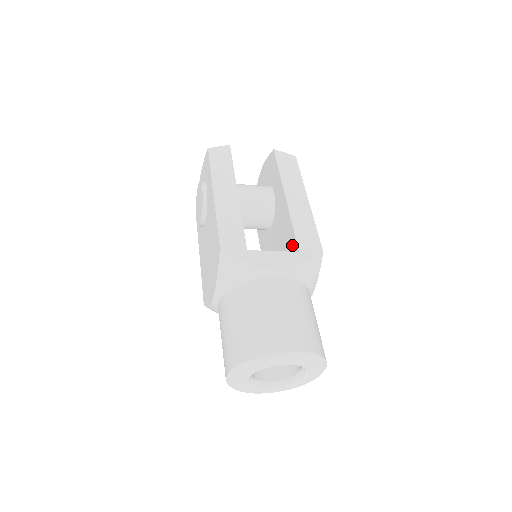
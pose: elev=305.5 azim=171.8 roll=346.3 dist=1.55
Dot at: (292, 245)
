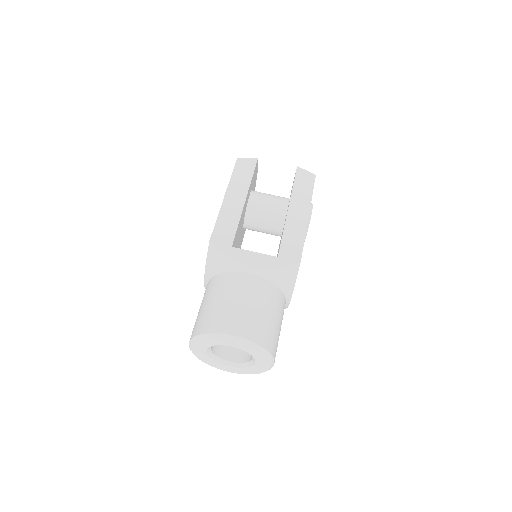
Dot at: occluded
